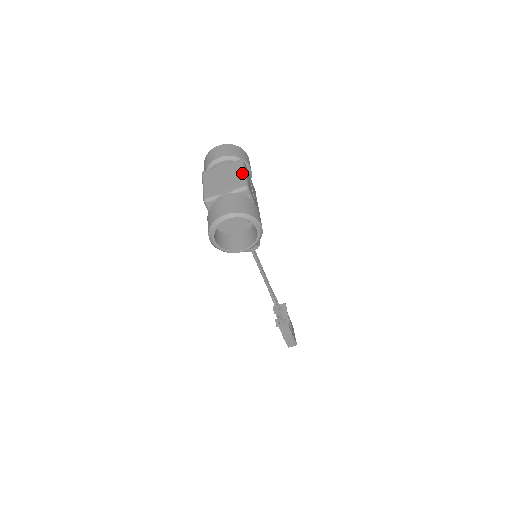
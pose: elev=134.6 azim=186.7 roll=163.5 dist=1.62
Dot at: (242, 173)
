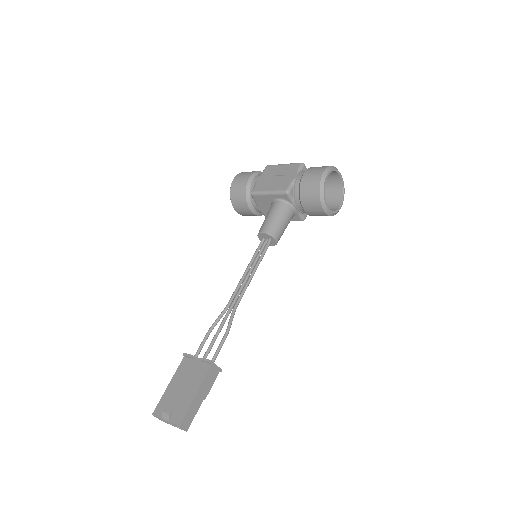
Dot at: occluded
